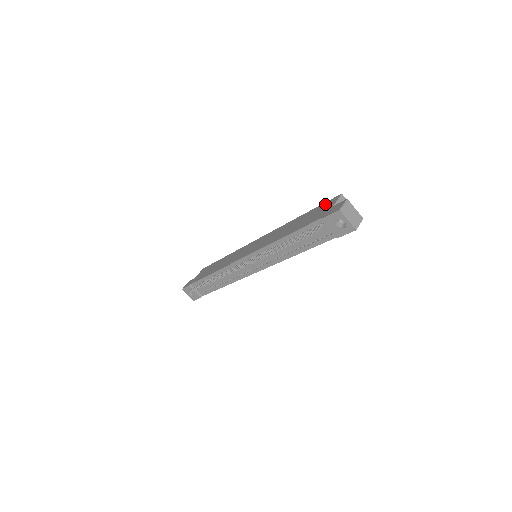
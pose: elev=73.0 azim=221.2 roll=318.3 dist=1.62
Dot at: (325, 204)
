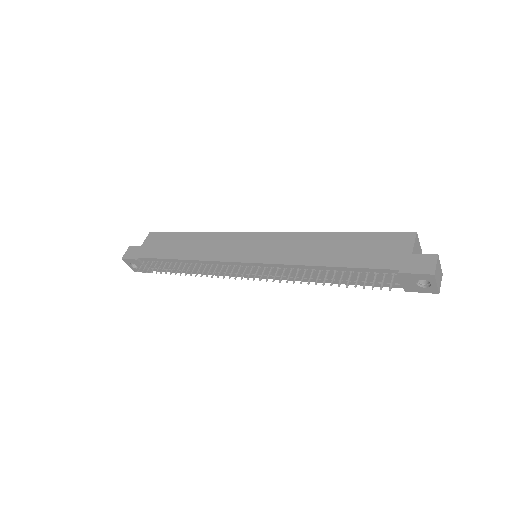
Dot at: (389, 237)
